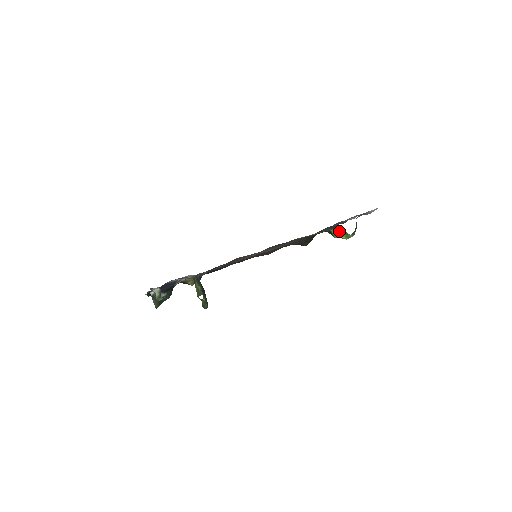
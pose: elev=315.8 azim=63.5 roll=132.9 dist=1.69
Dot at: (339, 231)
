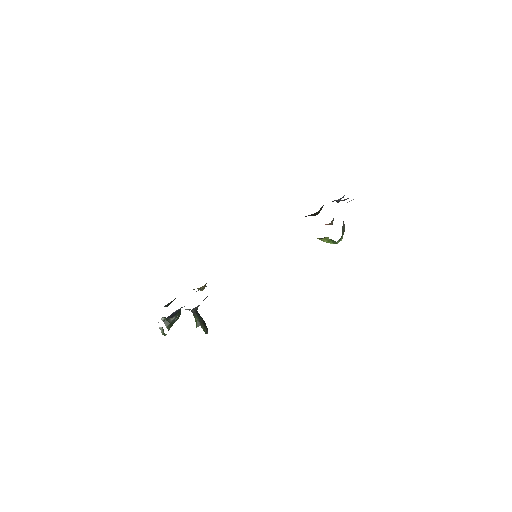
Dot at: (325, 239)
